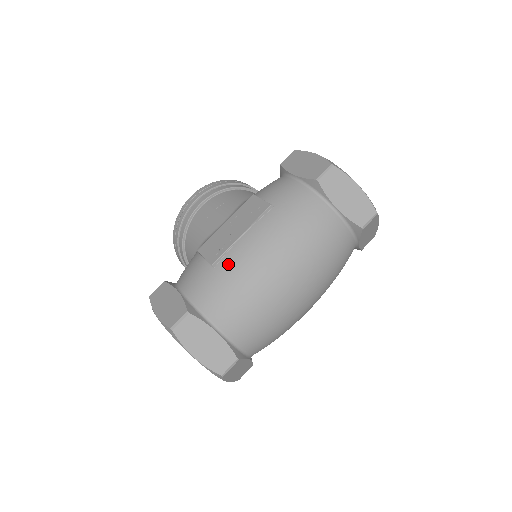
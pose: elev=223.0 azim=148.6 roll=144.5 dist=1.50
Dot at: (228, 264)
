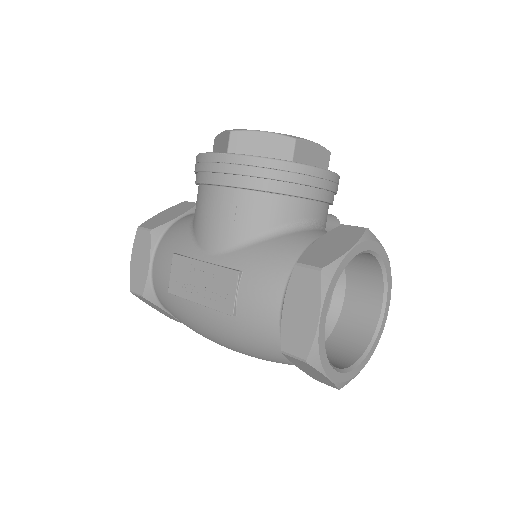
Dot at: (179, 305)
